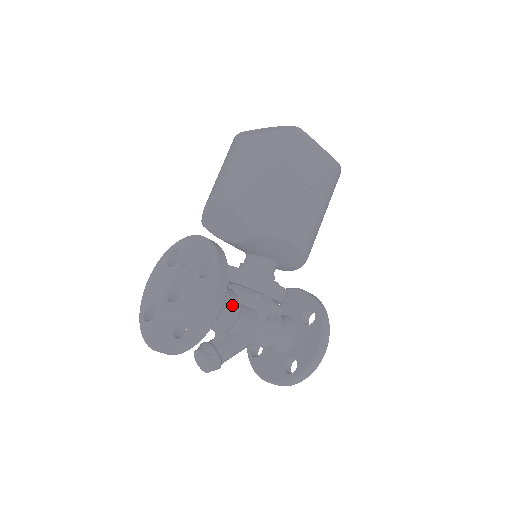
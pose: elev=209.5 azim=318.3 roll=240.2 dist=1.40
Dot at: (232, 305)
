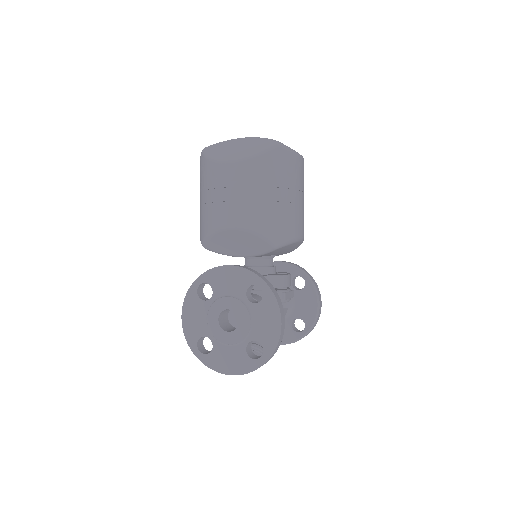
Dot at: occluded
